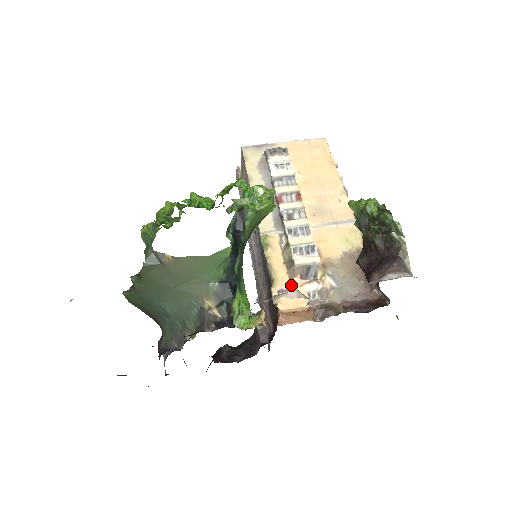
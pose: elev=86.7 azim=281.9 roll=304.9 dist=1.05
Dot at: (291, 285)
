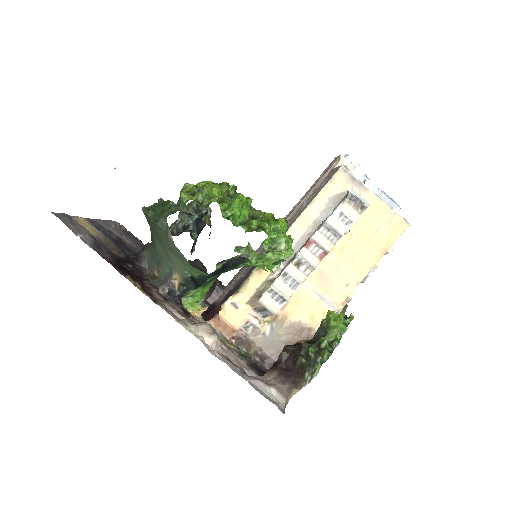
Dot at: (244, 307)
